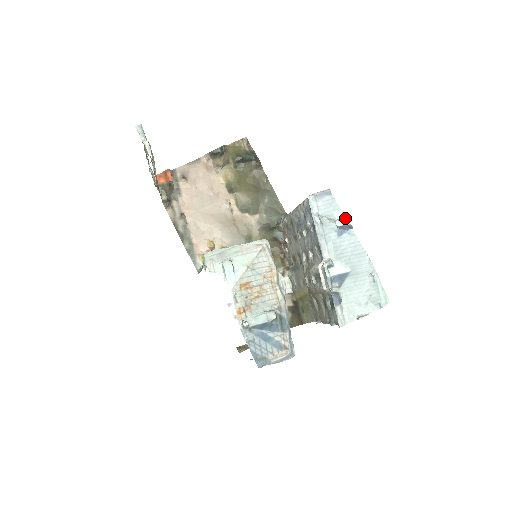
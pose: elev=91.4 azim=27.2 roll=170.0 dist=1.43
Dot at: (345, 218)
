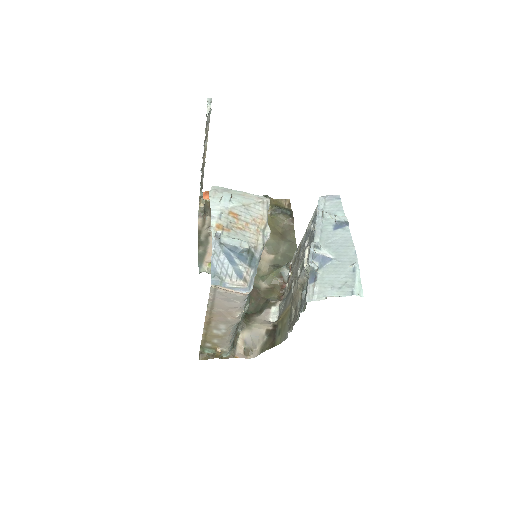
Dot at: (345, 216)
